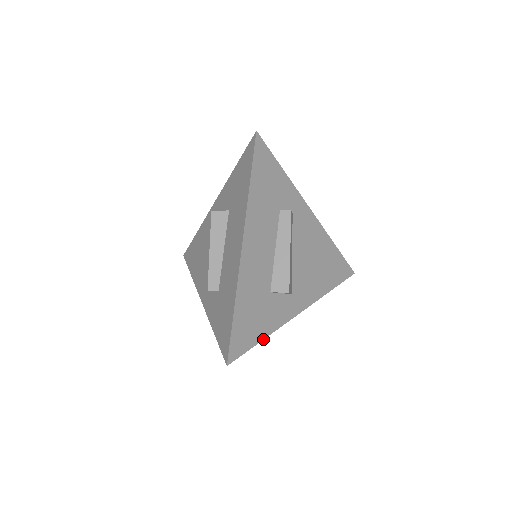
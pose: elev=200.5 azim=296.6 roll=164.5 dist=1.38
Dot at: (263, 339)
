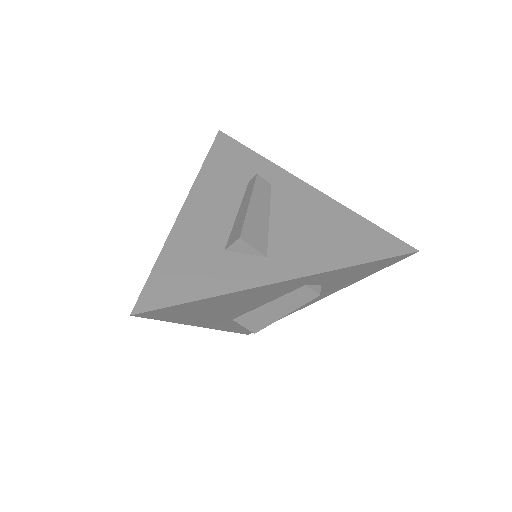
Dot at: (204, 298)
